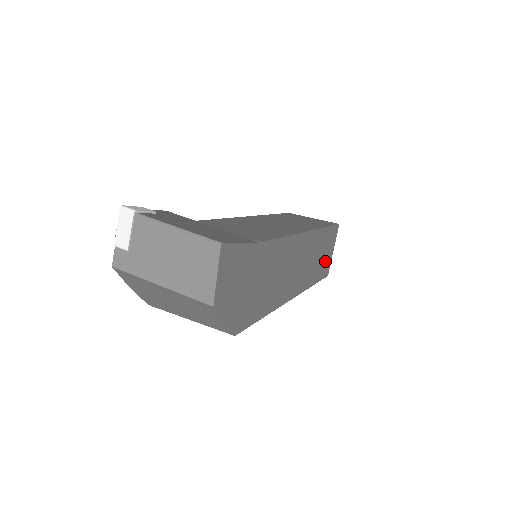
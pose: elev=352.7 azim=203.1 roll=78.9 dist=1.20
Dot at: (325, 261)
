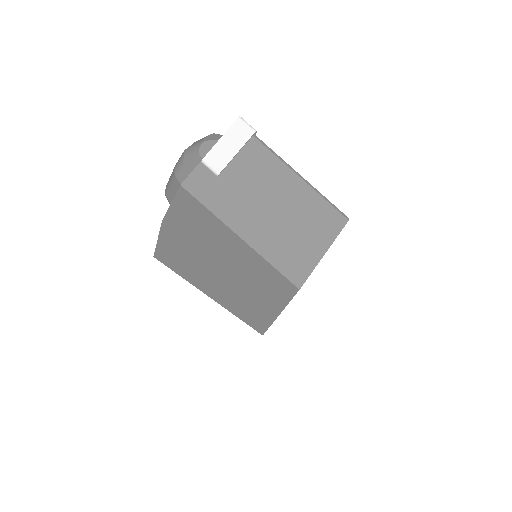
Dot at: occluded
